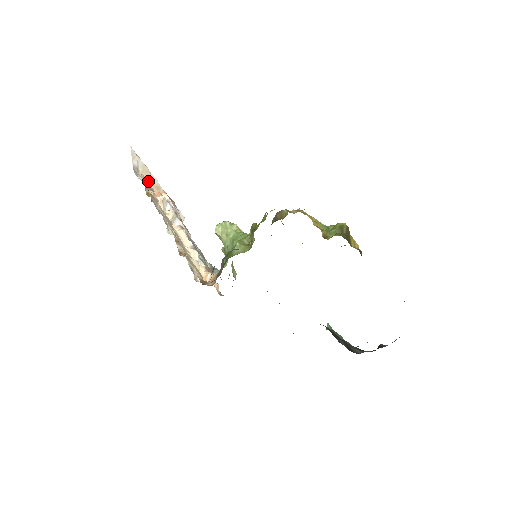
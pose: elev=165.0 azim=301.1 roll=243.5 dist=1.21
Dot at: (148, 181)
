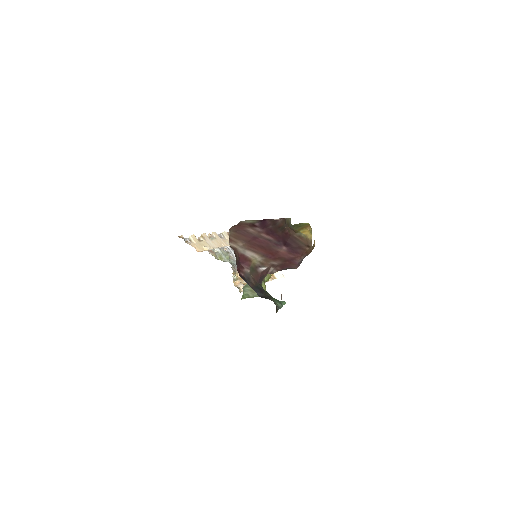
Dot at: occluded
